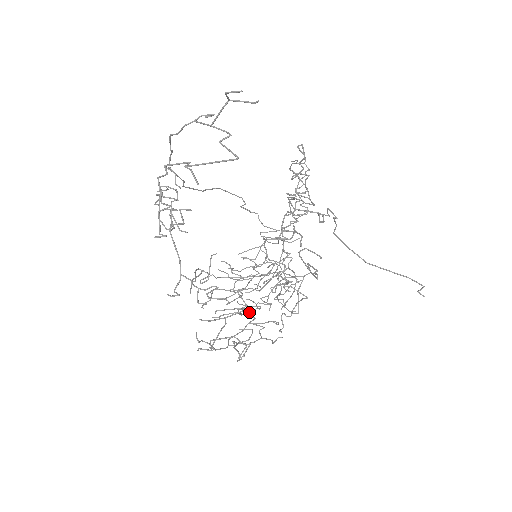
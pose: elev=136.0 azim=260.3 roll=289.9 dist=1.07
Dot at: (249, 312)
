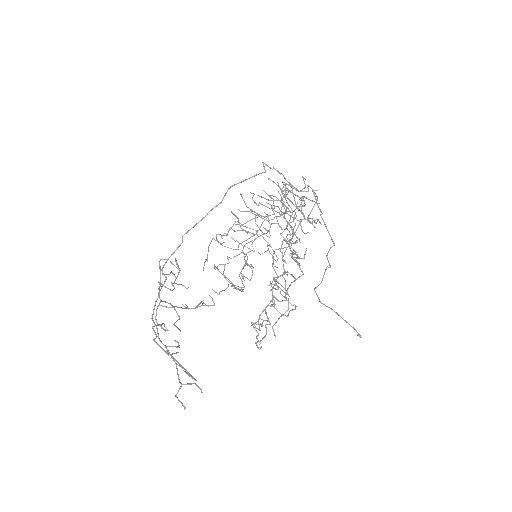
Dot at: occluded
